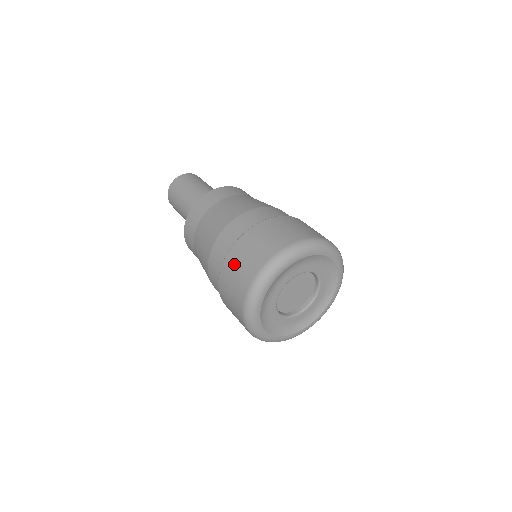
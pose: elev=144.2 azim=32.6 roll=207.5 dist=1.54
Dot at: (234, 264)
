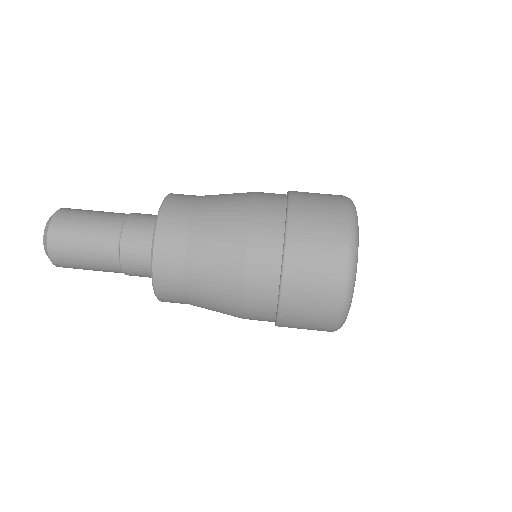
Dot at: (296, 326)
